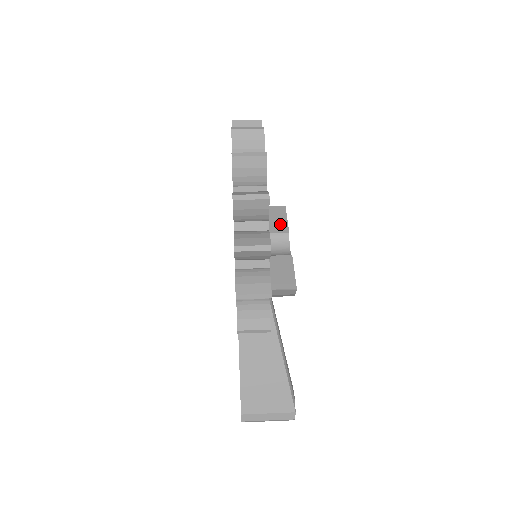
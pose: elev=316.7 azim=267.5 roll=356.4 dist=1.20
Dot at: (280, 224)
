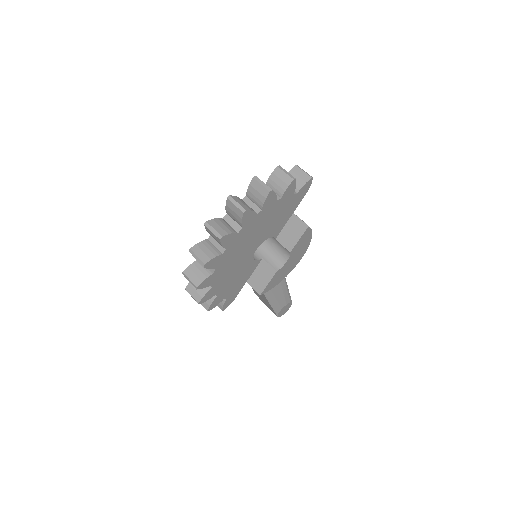
Dot at: (291, 241)
